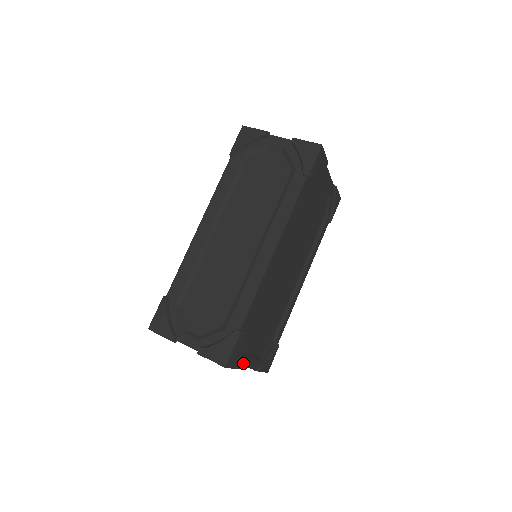
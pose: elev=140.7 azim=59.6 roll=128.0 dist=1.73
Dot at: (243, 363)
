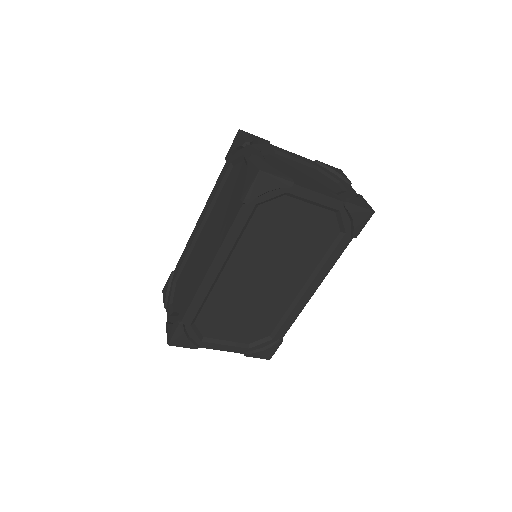
Dot at: (207, 346)
